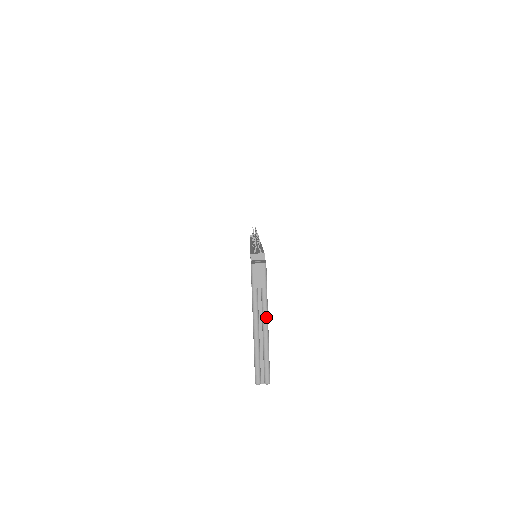
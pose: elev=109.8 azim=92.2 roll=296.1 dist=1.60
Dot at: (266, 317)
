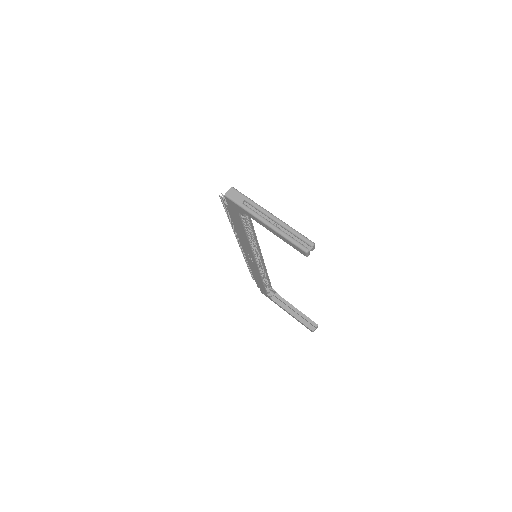
Dot at: (266, 211)
